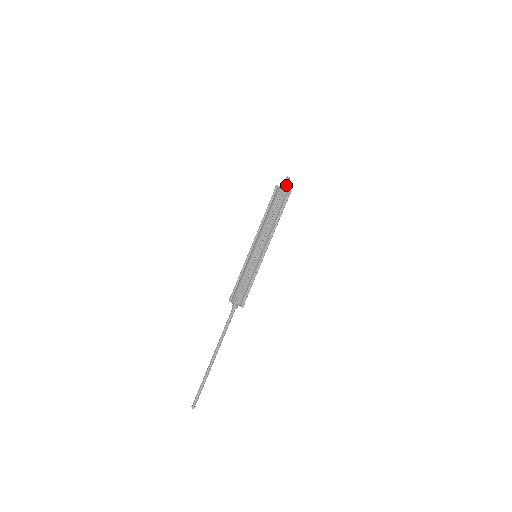
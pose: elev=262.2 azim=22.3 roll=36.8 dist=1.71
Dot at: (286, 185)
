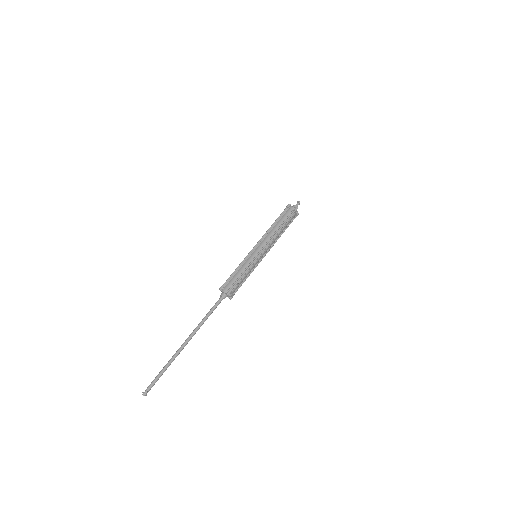
Dot at: (294, 205)
